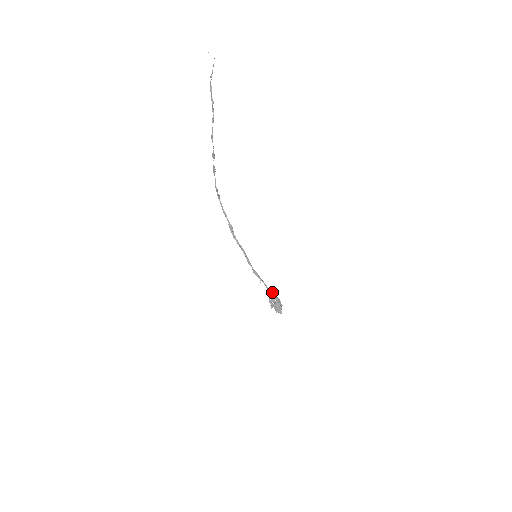
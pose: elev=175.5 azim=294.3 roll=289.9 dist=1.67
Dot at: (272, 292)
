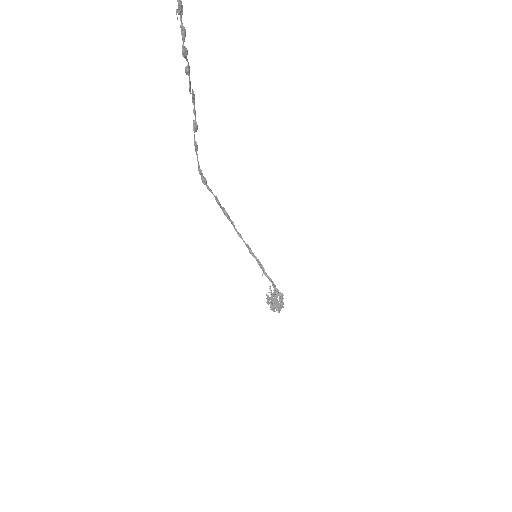
Dot at: (274, 290)
